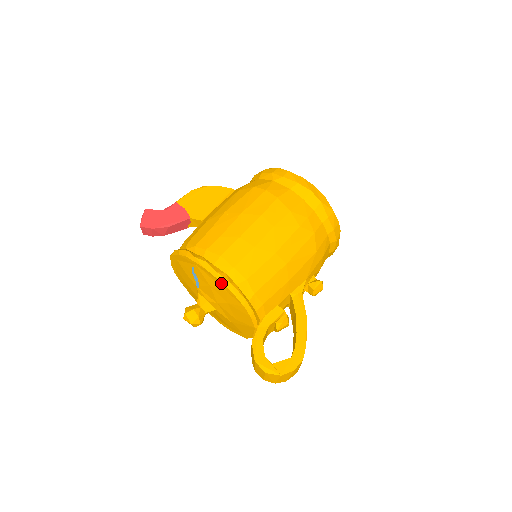
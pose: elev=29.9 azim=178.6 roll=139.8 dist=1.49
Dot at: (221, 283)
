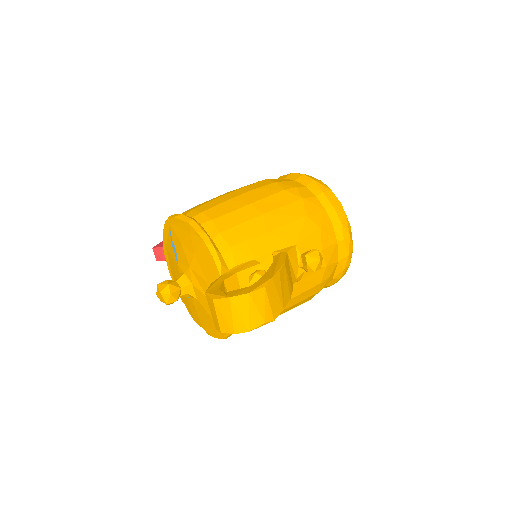
Dot at: (185, 224)
